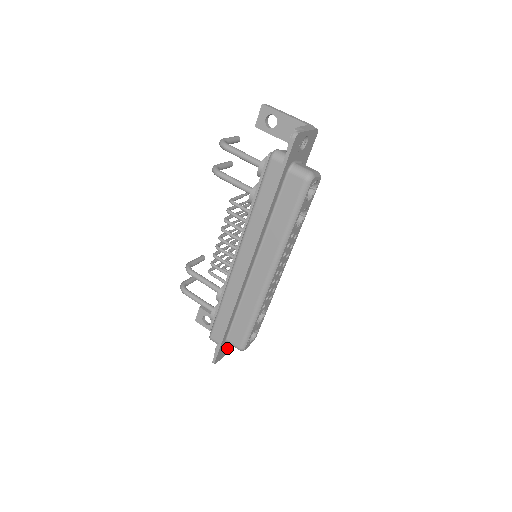
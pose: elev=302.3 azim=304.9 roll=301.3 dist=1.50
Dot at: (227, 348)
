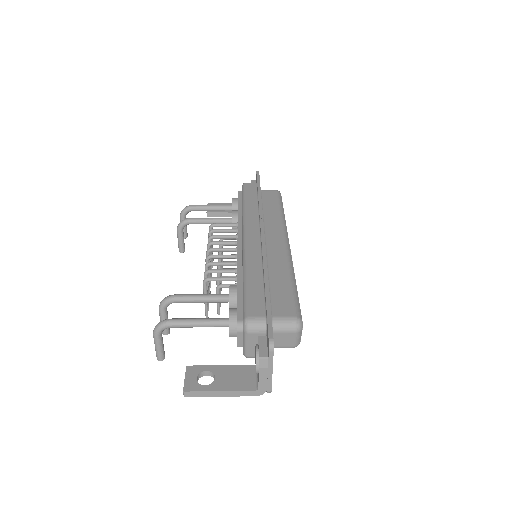
Dot at: occluded
